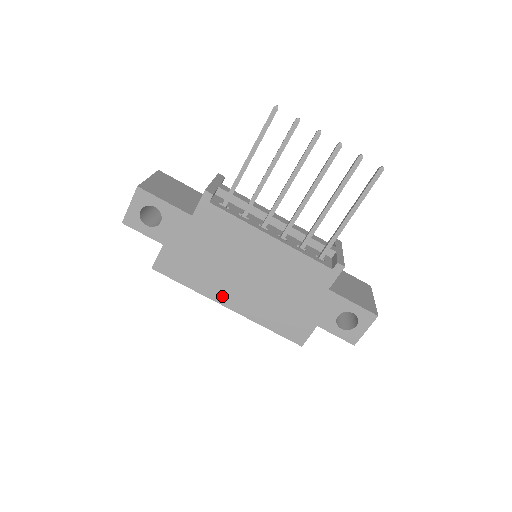
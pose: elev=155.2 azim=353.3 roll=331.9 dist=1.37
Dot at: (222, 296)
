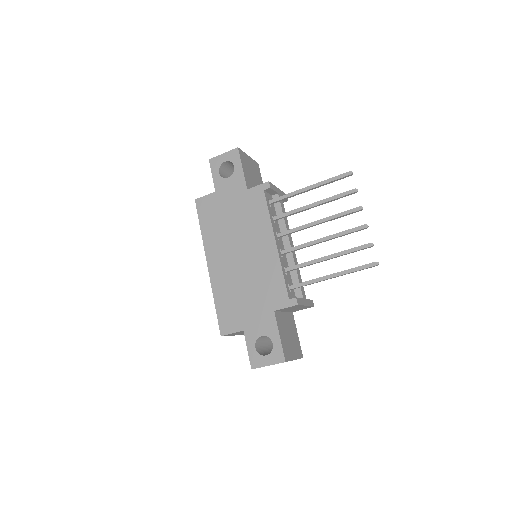
Dot at: (212, 254)
